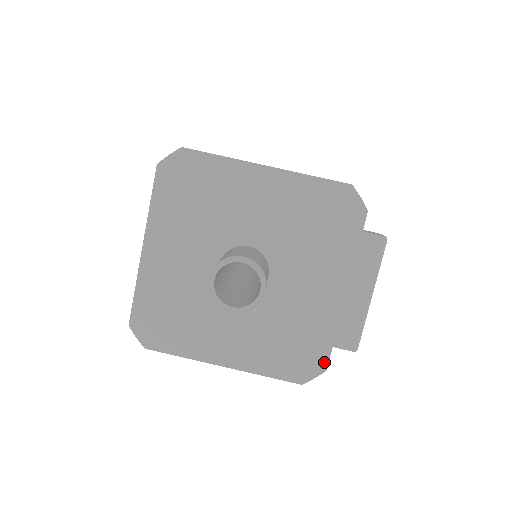
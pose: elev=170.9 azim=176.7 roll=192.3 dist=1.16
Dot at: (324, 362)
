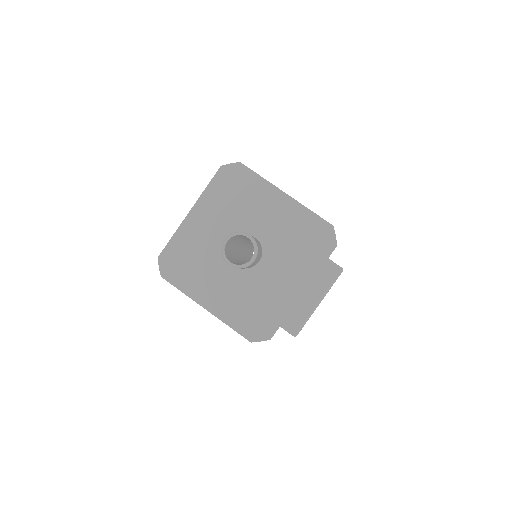
Dot at: (272, 333)
